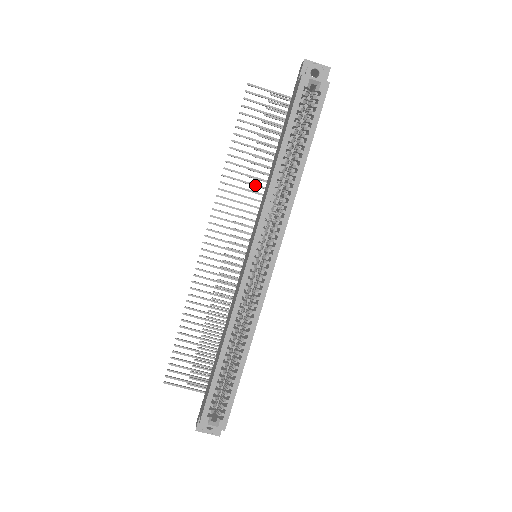
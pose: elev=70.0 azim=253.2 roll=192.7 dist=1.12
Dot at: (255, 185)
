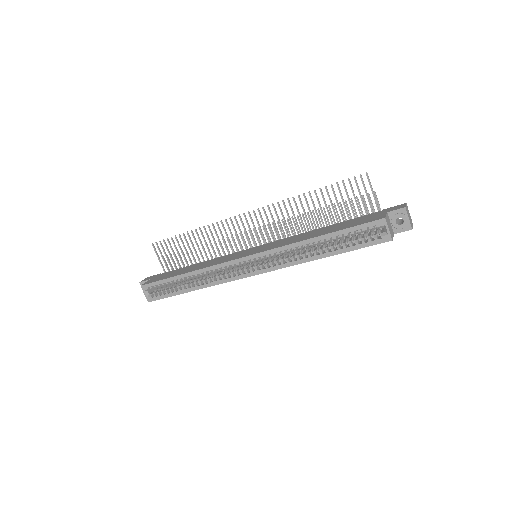
Dot at: (303, 224)
